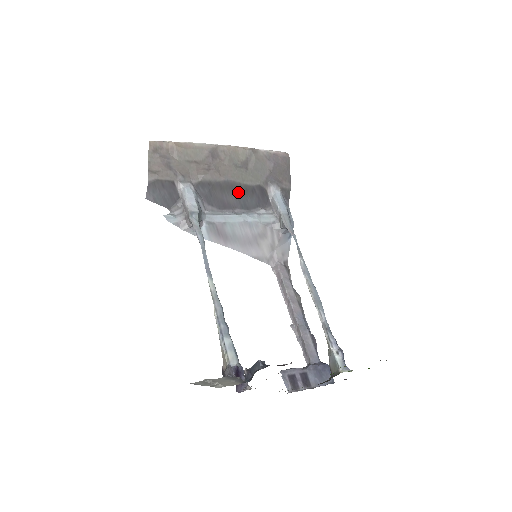
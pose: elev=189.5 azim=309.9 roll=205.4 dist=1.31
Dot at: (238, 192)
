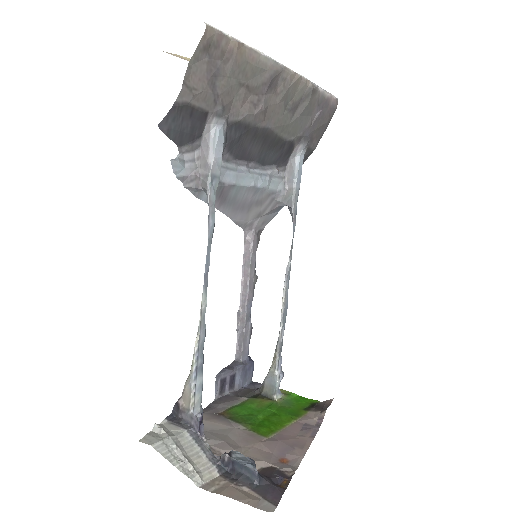
Dot at: (267, 143)
